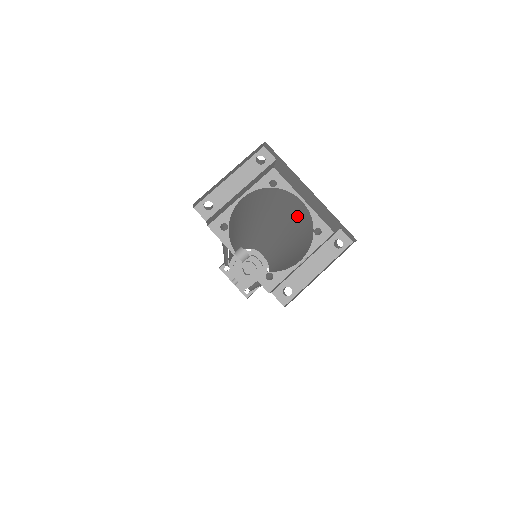
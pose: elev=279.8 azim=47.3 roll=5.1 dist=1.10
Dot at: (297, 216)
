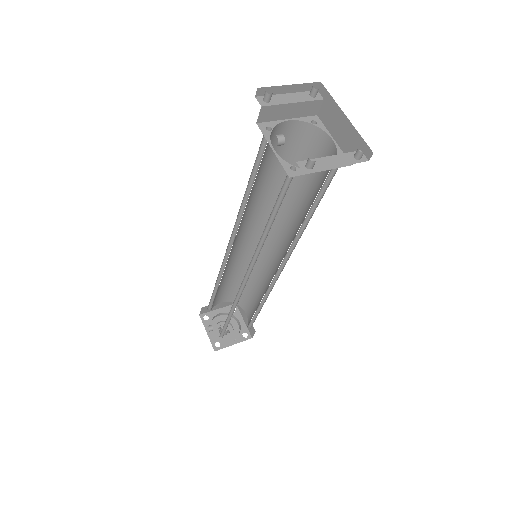
Dot at: (319, 173)
